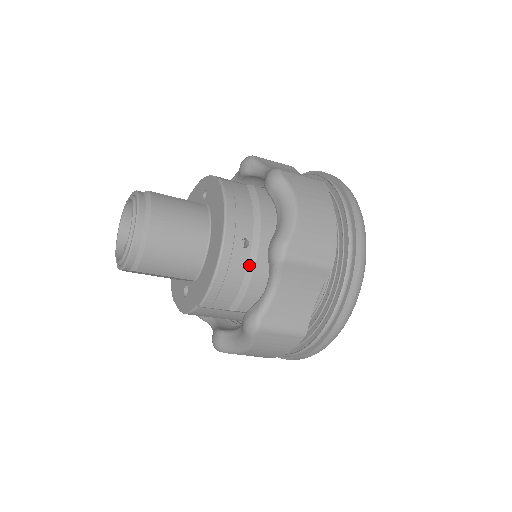
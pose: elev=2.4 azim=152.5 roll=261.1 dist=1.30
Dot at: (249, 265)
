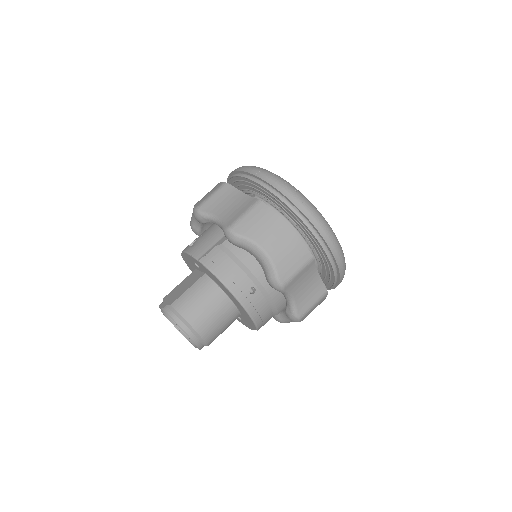
Dot at: (265, 297)
